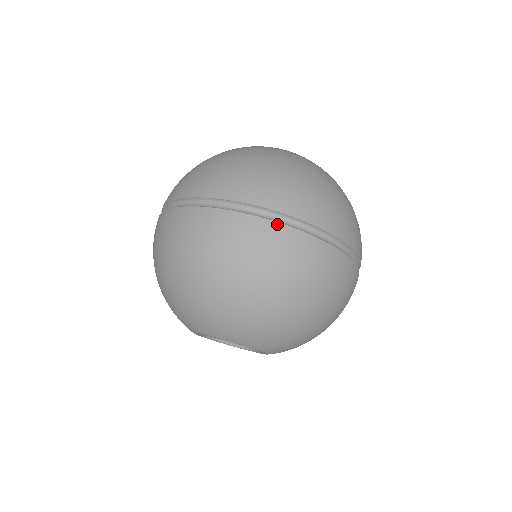
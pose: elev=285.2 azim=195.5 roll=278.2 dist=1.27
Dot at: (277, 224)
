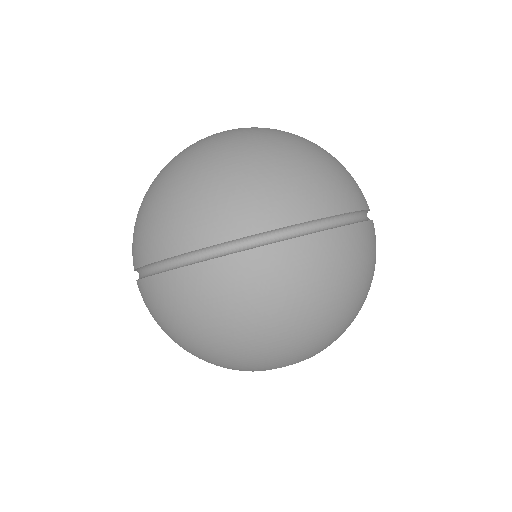
Dot at: (323, 233)
